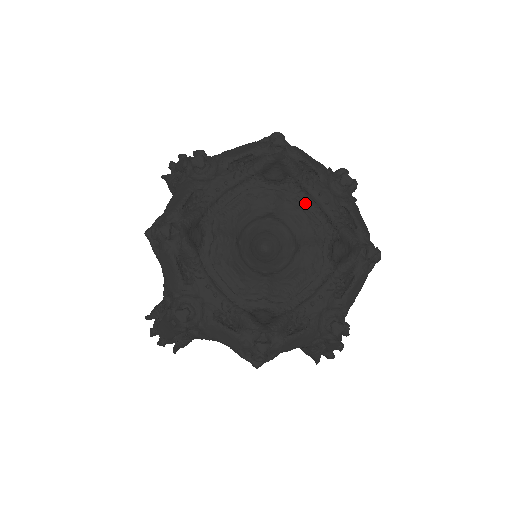
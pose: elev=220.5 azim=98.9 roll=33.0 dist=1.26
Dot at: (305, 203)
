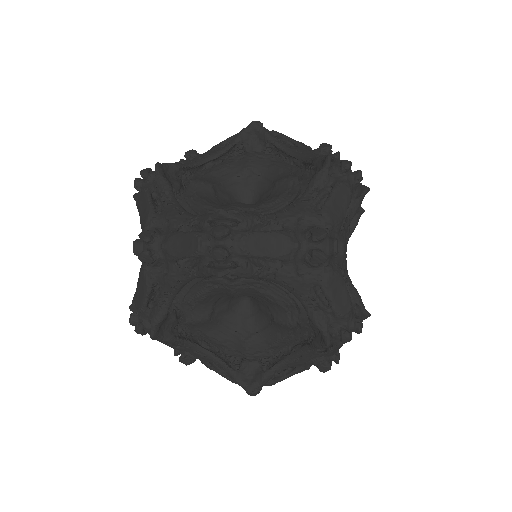
Dot at: occluded
